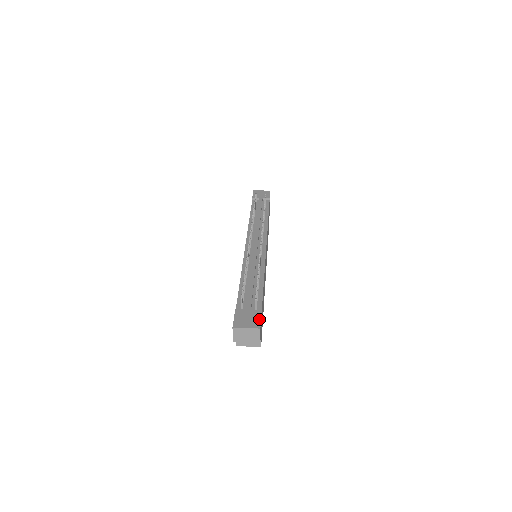
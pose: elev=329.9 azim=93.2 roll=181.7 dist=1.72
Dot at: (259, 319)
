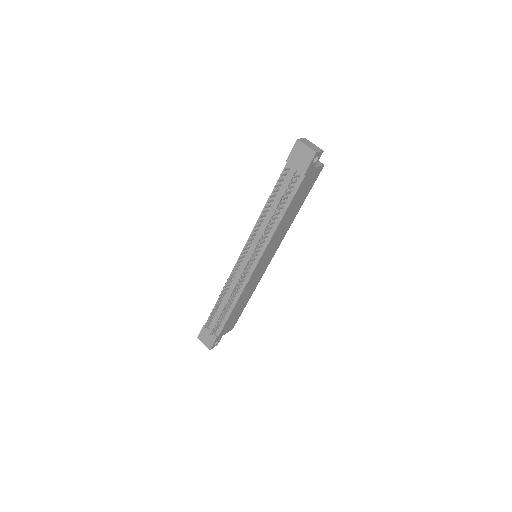
Dot at: (212, 343)
